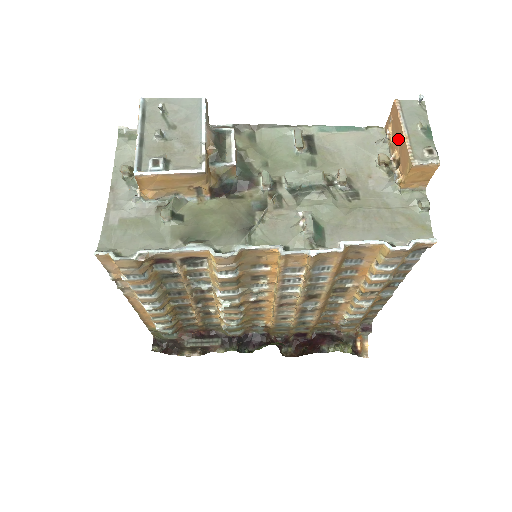
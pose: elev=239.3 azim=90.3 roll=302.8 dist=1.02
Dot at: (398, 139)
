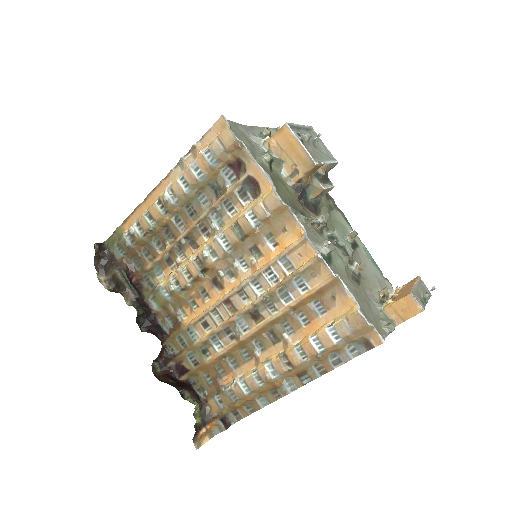
Dot at: (405, 289)
